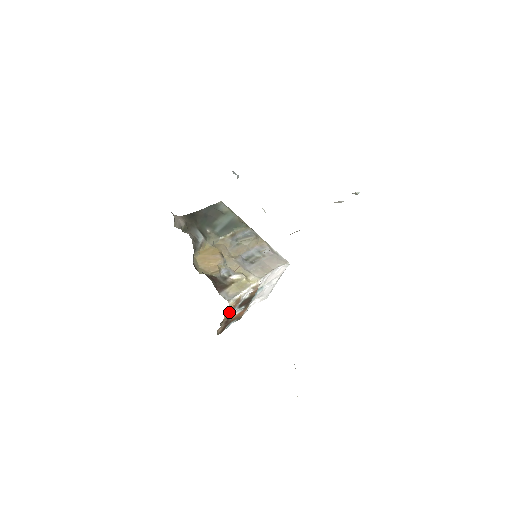
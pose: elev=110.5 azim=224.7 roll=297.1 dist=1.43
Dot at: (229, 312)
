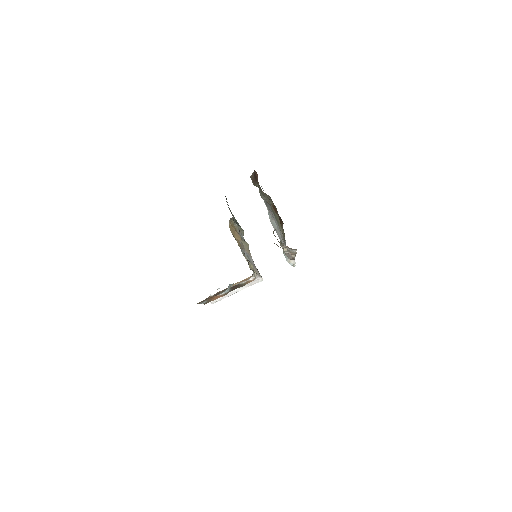
Dot at: (236, 283)
